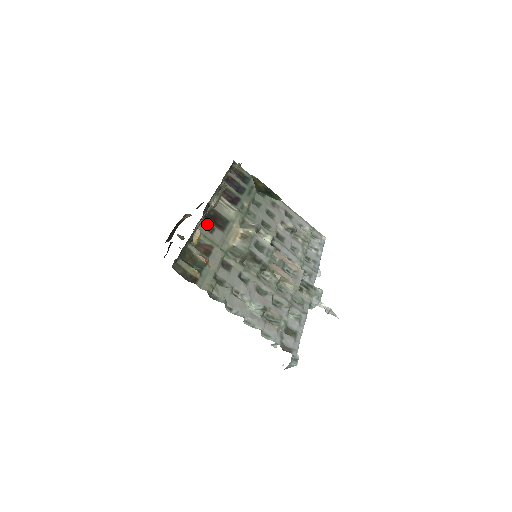
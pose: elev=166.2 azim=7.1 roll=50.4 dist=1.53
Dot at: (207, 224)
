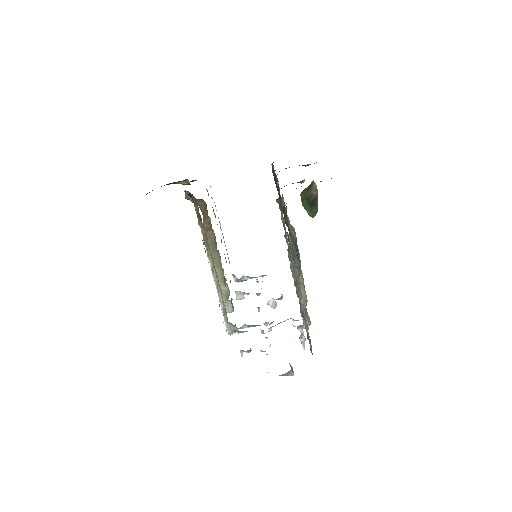
Dot at: occluded
